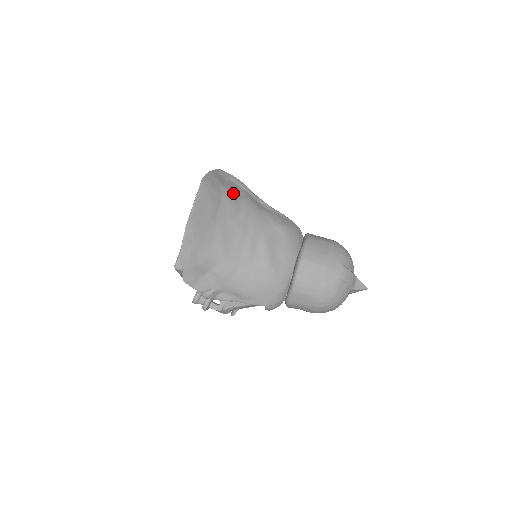
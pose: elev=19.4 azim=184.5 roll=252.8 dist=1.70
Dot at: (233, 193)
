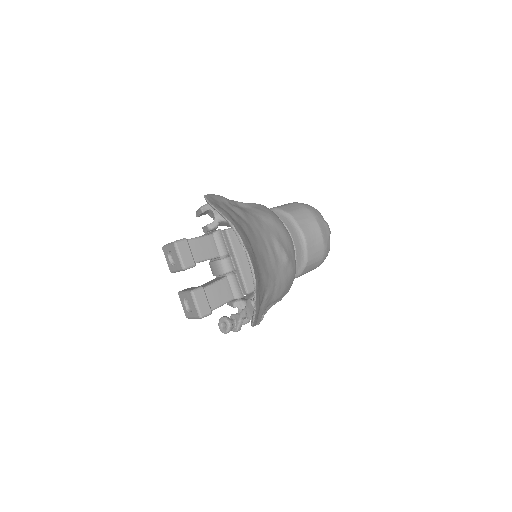
Dot at: (237, 215)
